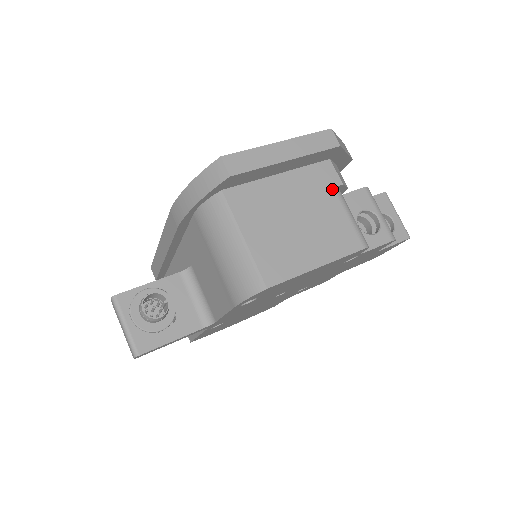
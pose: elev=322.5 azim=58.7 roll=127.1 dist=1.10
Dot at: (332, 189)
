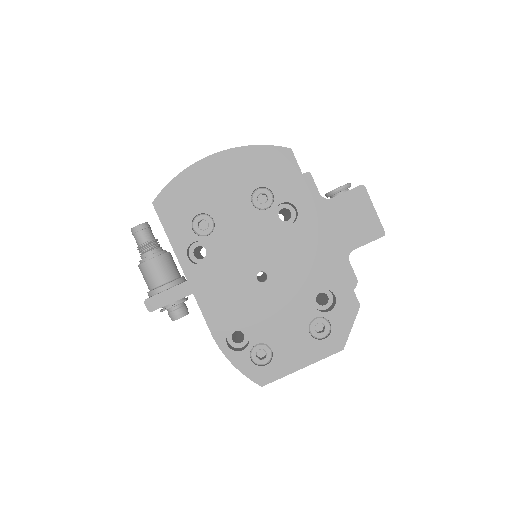
Dot at: occluded
